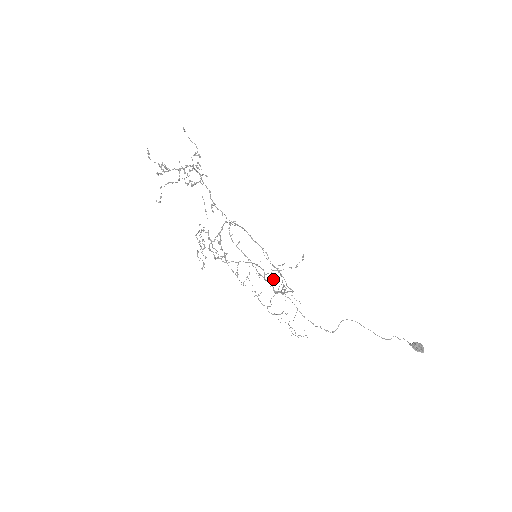
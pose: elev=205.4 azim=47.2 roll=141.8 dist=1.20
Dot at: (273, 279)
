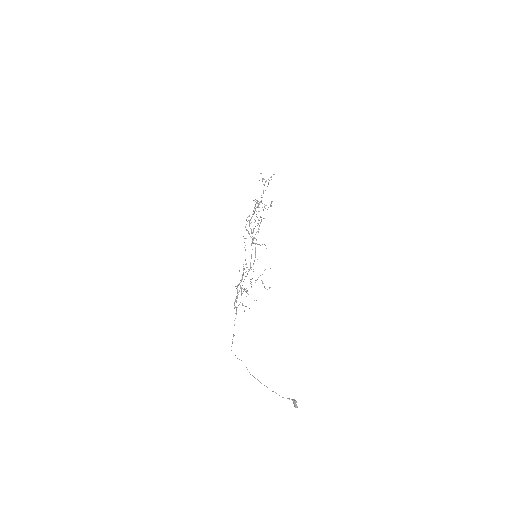
Dot at: occluded
